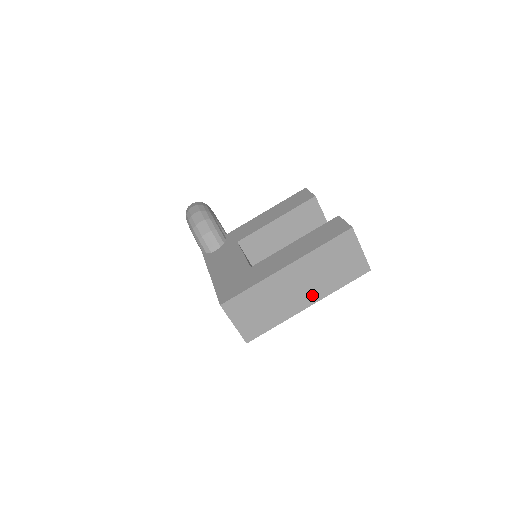
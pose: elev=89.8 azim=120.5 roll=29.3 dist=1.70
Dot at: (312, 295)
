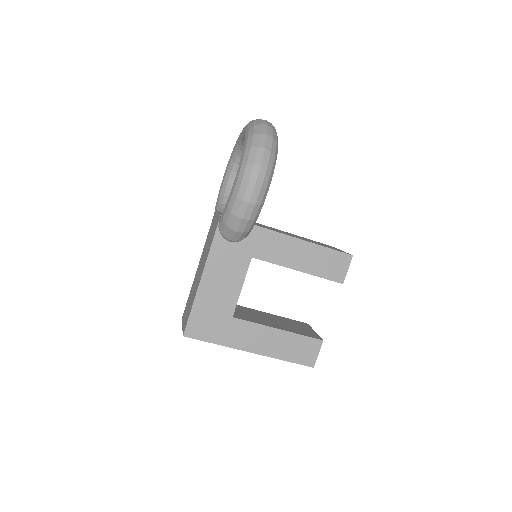
Dot at: occluded
